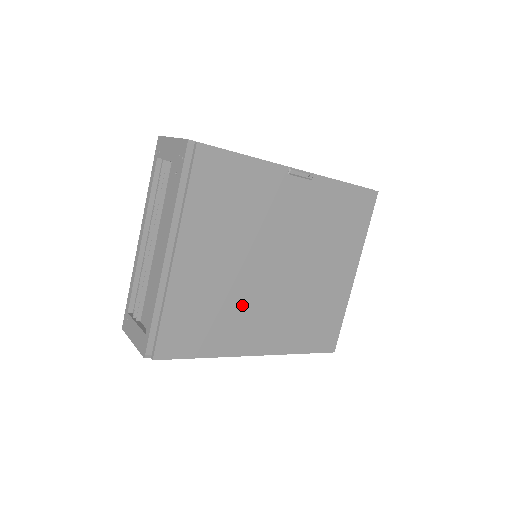
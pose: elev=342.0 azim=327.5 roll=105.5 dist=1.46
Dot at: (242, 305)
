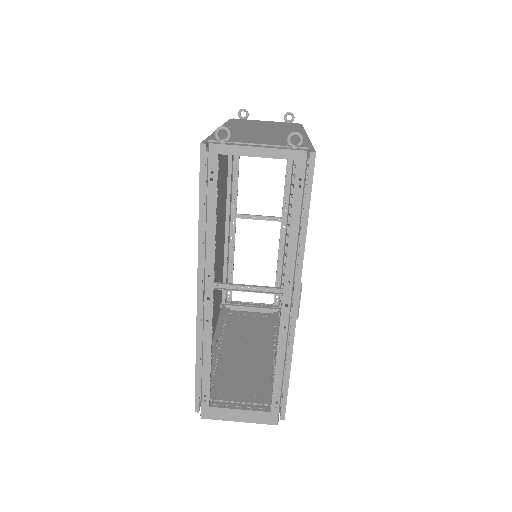
Dot at: occluded
